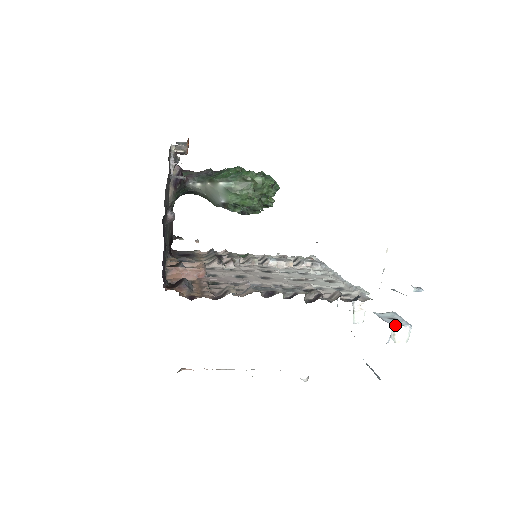
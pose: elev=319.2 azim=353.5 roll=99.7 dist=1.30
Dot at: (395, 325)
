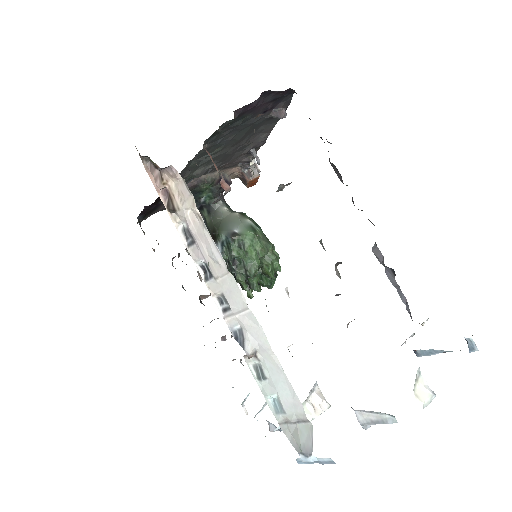
Dot at: (420, 373)
